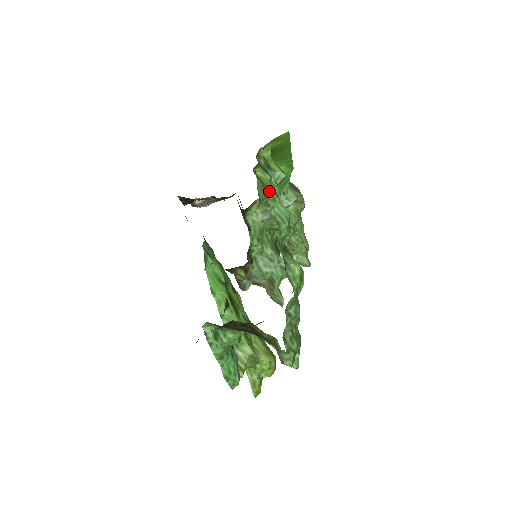
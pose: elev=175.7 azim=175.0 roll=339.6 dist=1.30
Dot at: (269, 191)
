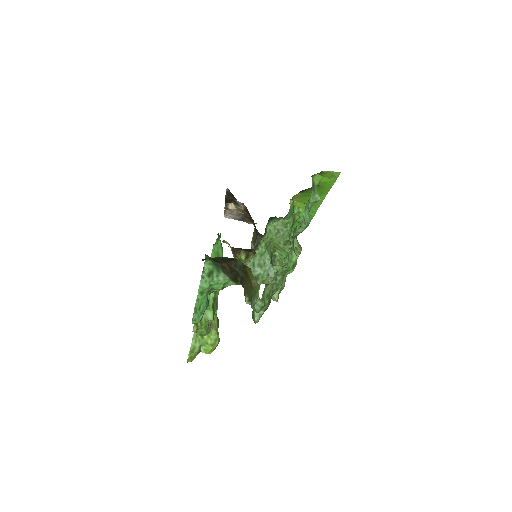
Dot at: (292, 218)
